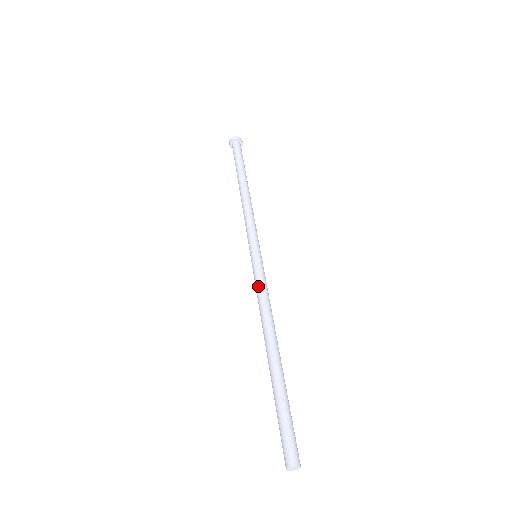
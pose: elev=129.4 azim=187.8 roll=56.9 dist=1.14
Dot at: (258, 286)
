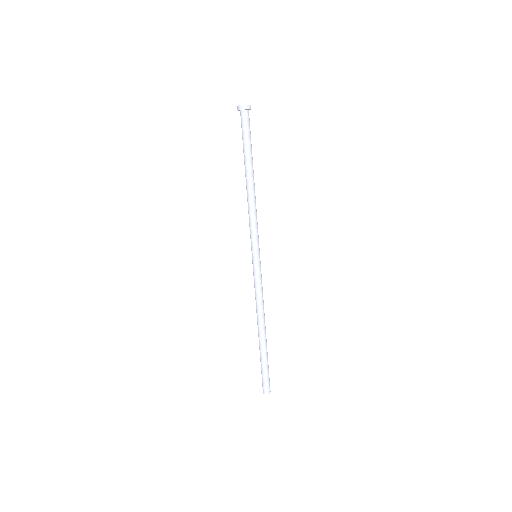
Dot at: (259, 286)
